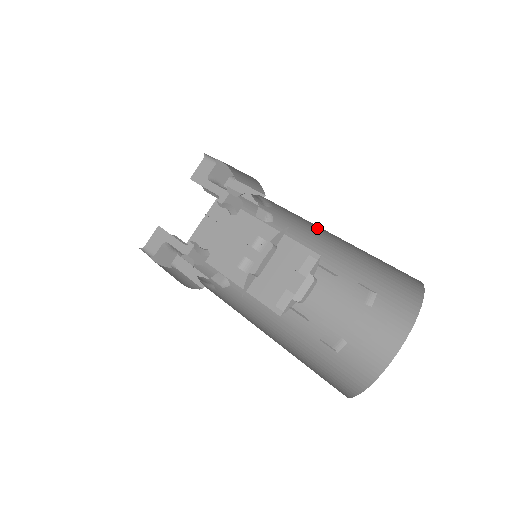
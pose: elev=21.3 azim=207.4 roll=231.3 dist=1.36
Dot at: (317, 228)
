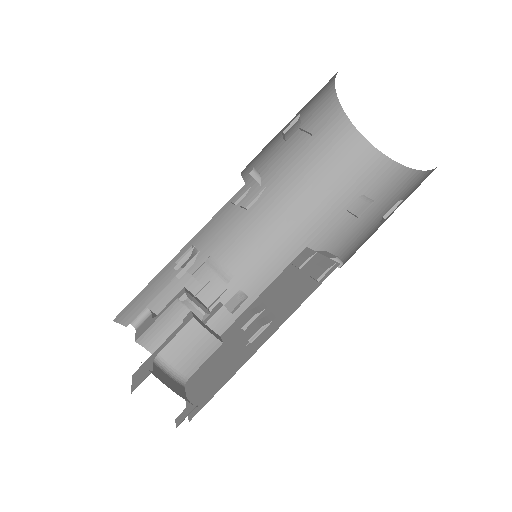
Dot at: (274, 219)
